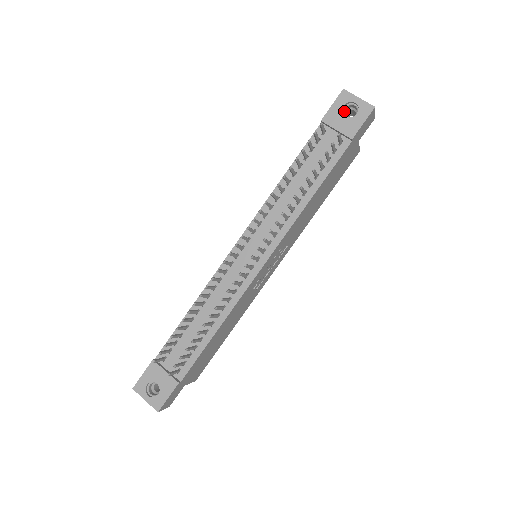
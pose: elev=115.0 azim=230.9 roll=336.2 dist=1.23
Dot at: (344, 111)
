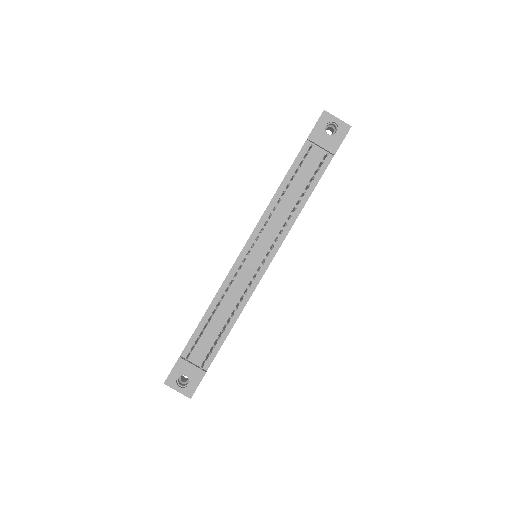
Dot at: (325, 129)
